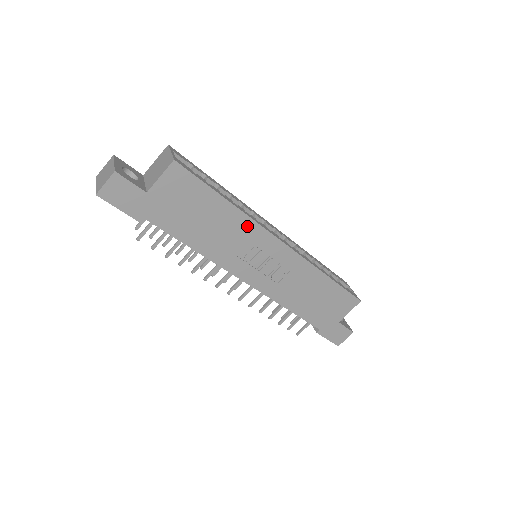
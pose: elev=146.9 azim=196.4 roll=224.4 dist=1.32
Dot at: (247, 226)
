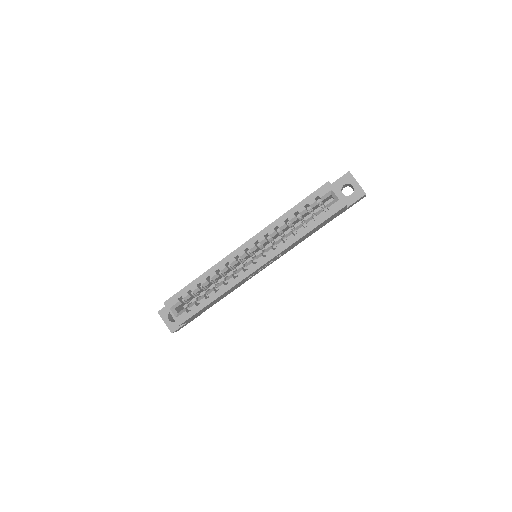
Dot at: (234, 286)
